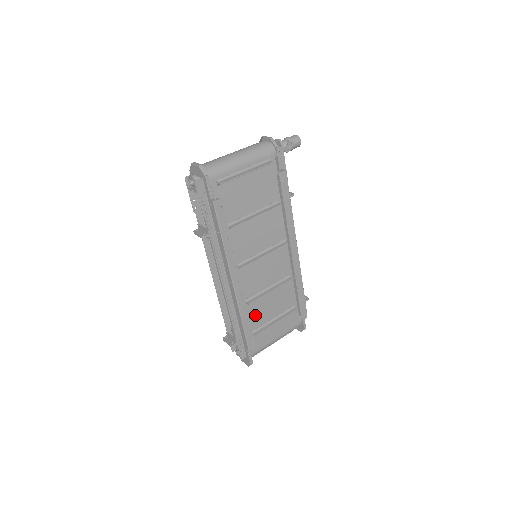
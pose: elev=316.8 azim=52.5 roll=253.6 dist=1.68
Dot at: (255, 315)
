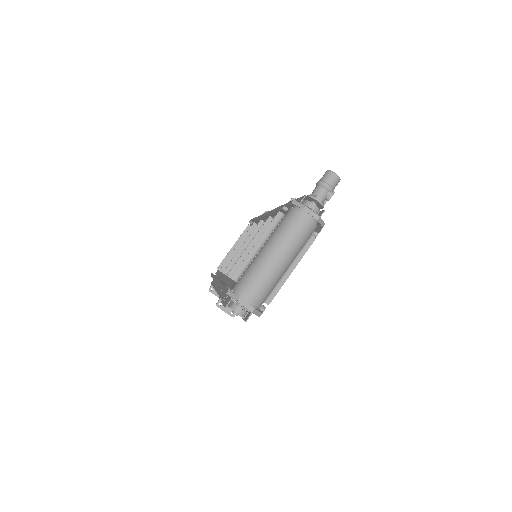
Dot at: occluded
